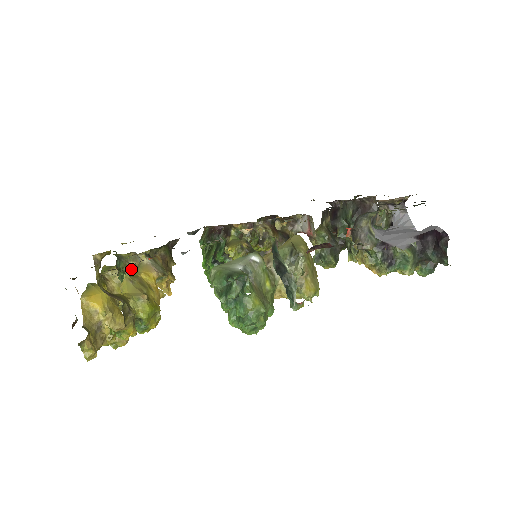
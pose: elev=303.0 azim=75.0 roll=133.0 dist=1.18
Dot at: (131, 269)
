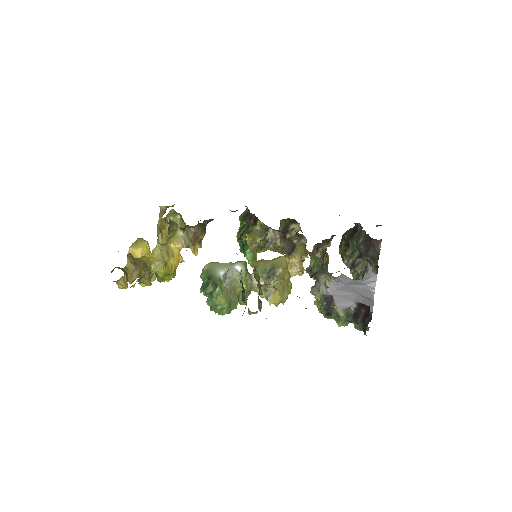
Dot at: (174, 231)
